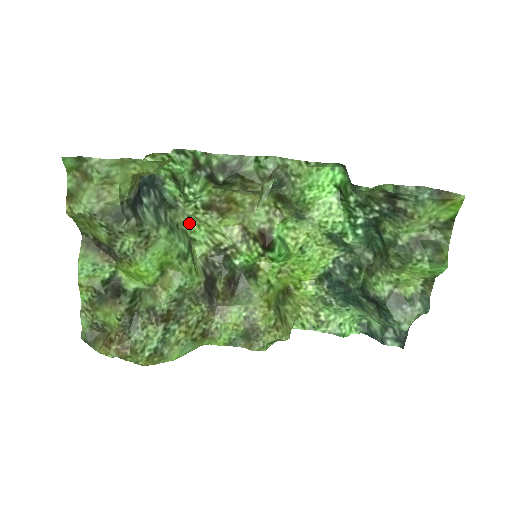
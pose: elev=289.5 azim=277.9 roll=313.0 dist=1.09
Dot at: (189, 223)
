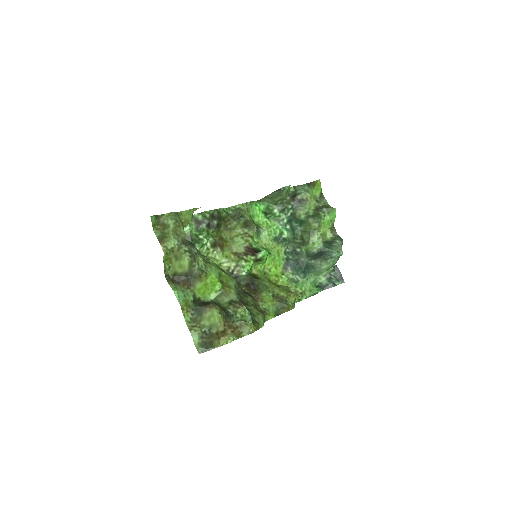
Dot at: occluded
